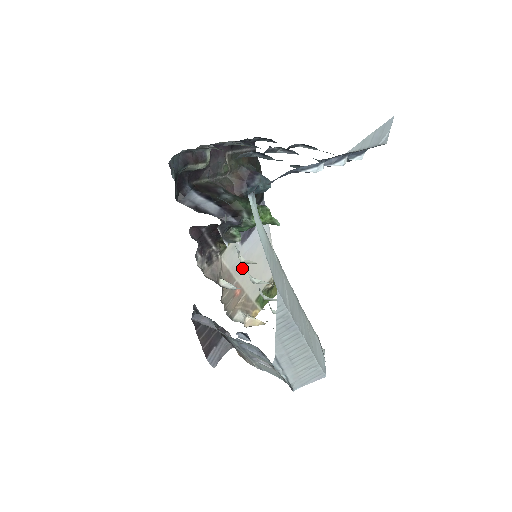
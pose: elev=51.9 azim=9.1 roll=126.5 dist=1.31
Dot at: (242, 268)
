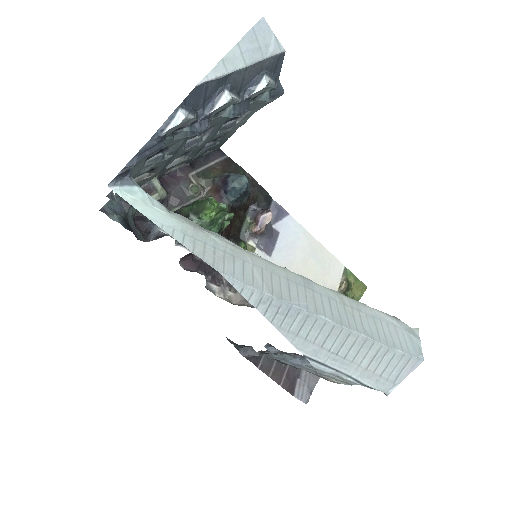
Dot at: occluded
